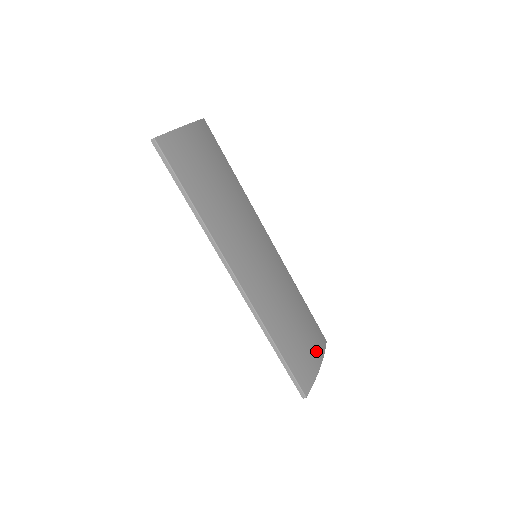
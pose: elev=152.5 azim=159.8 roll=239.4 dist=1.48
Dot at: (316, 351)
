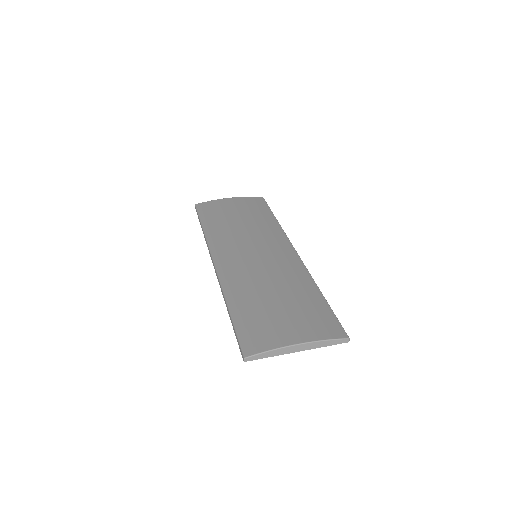
Dot at: (301, 331)
